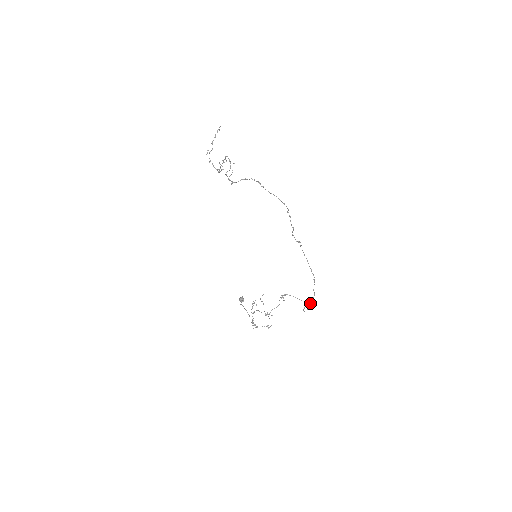
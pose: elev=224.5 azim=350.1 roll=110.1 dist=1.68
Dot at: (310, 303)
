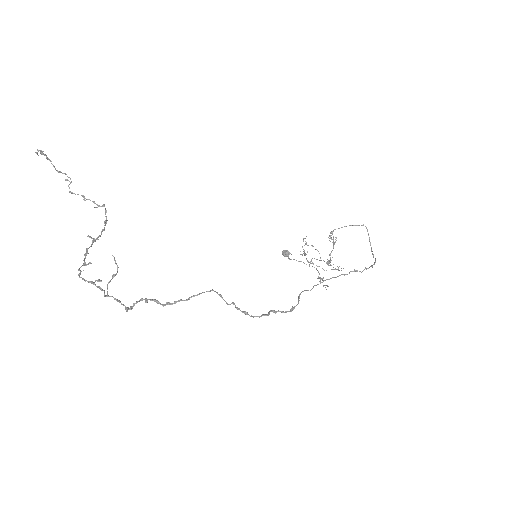
Dot at: (373, 264)
